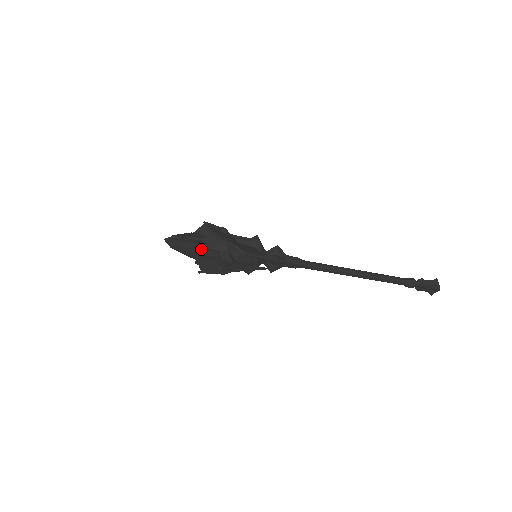
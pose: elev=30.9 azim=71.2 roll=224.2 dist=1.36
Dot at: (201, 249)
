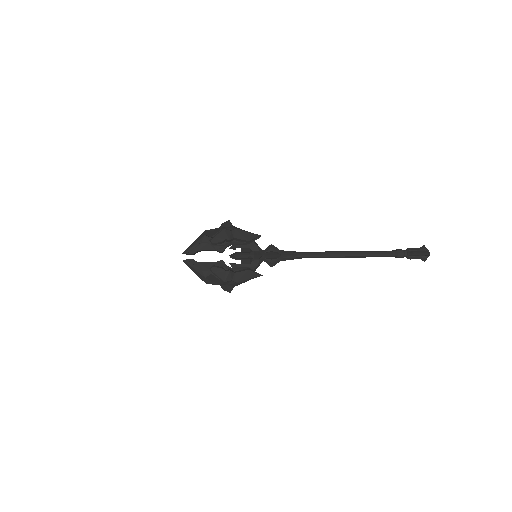
Dot at: (207, 281)
